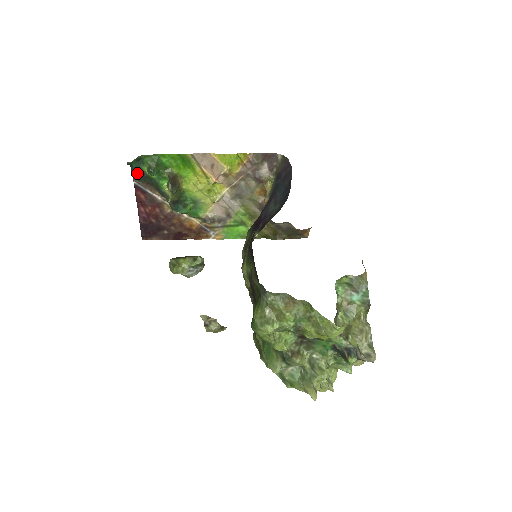
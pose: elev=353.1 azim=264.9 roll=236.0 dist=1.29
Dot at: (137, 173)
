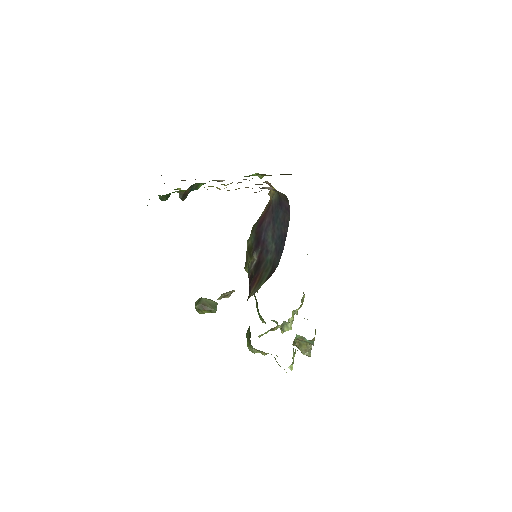
Dot at: occluded
